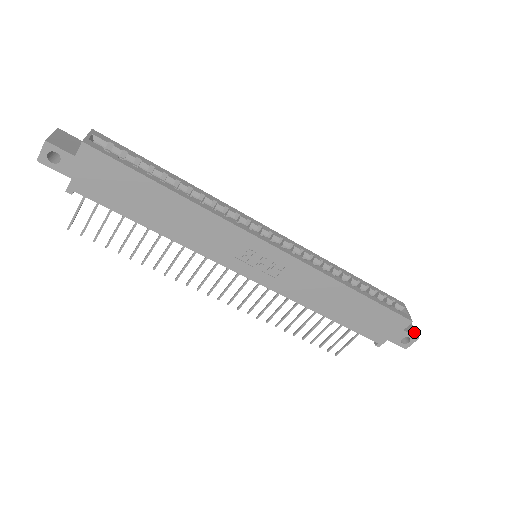
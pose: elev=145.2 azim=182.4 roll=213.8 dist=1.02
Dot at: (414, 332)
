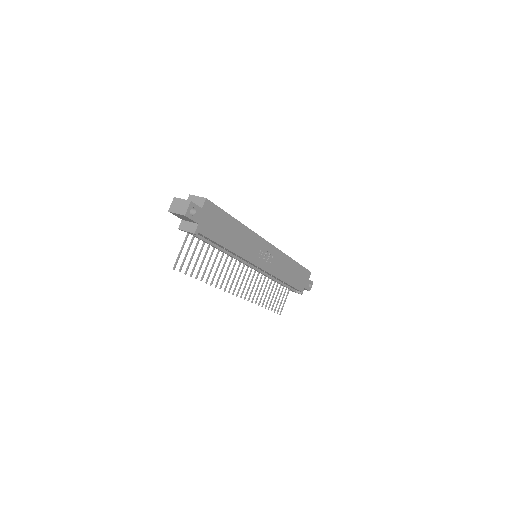
Dot at: occluded
